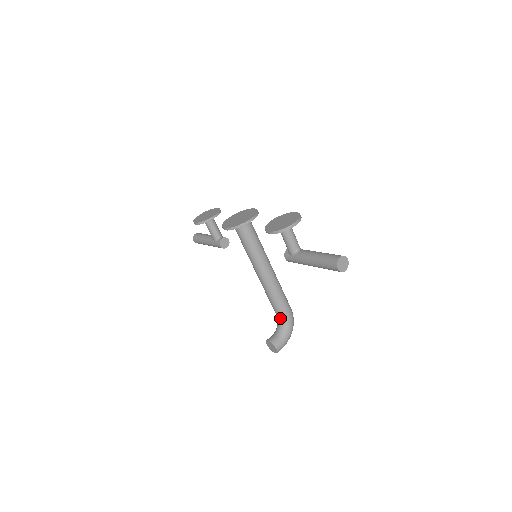
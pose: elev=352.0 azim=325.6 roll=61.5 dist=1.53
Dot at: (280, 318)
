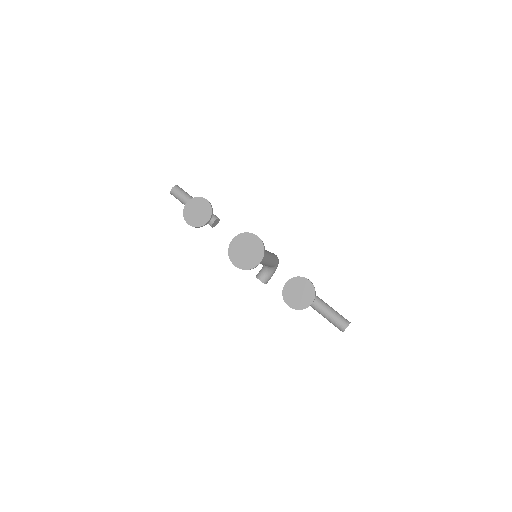
Dot at: (269, 267)
